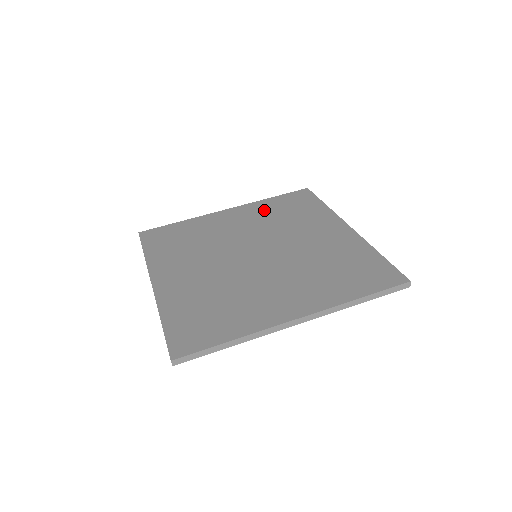
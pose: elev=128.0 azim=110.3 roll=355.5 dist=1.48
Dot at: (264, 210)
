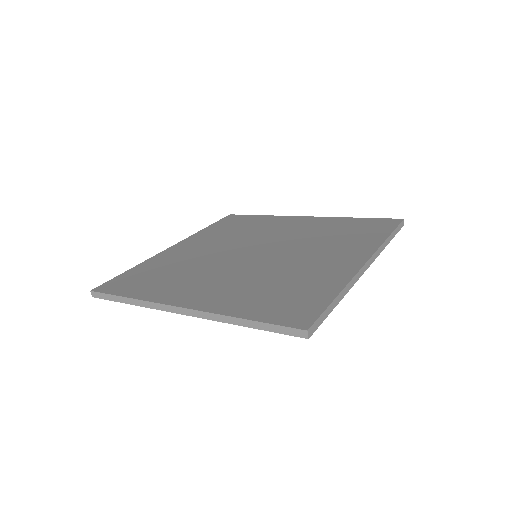
Dot at: (213, 234)
